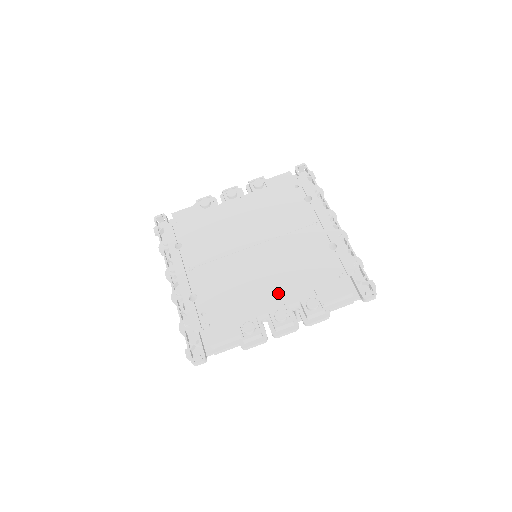
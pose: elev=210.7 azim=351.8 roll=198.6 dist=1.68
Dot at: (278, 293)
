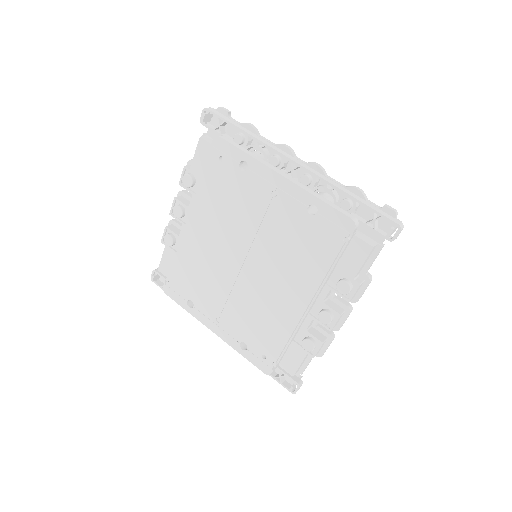
Dot at: (304, 300)
